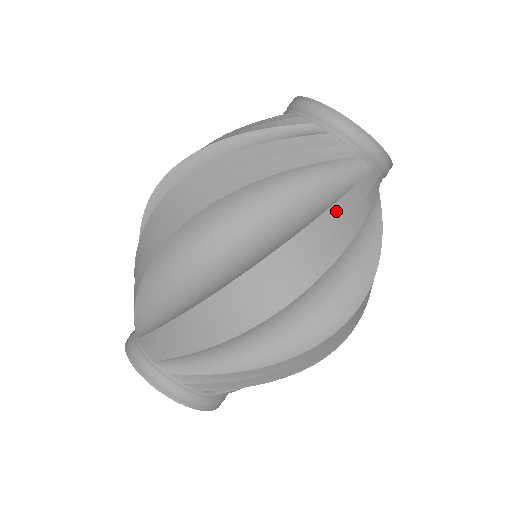
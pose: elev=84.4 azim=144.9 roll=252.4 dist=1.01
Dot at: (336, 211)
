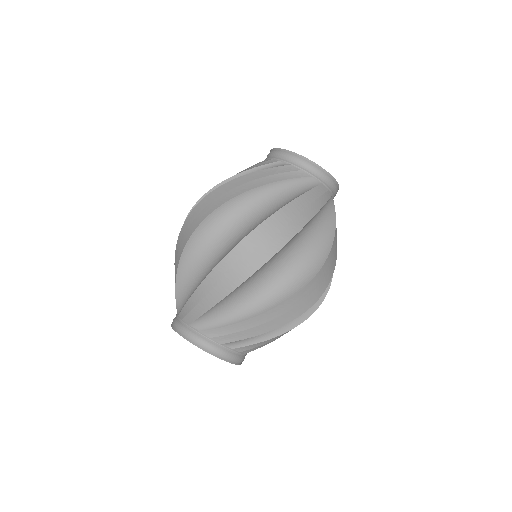
Dot at: (335, 236)
